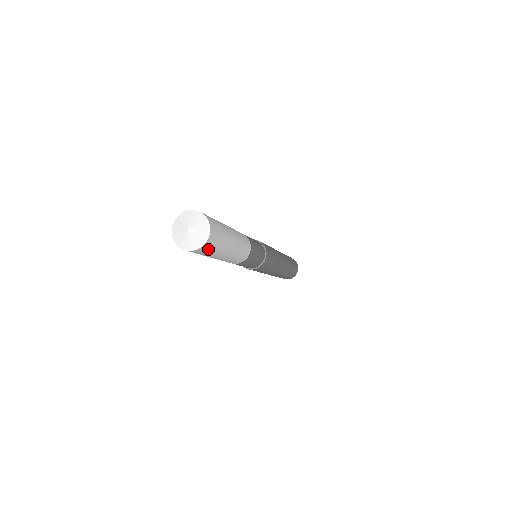
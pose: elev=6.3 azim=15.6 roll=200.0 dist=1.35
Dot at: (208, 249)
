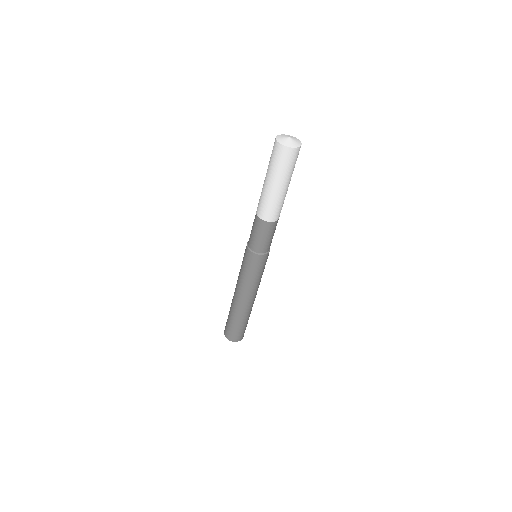
Dot at: (284, 157)
